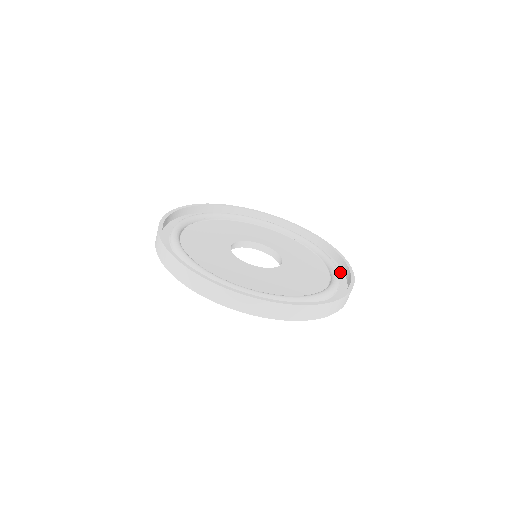
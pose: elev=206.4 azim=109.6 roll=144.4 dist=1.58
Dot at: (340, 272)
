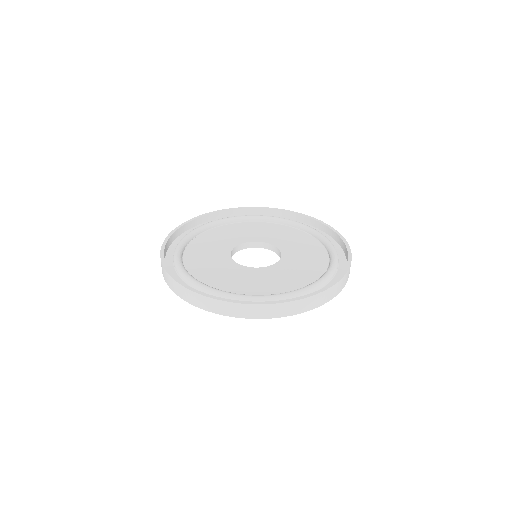
Dot at: (339, 250)
